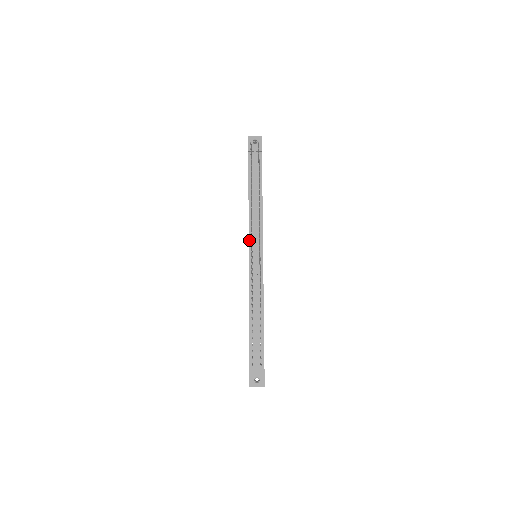
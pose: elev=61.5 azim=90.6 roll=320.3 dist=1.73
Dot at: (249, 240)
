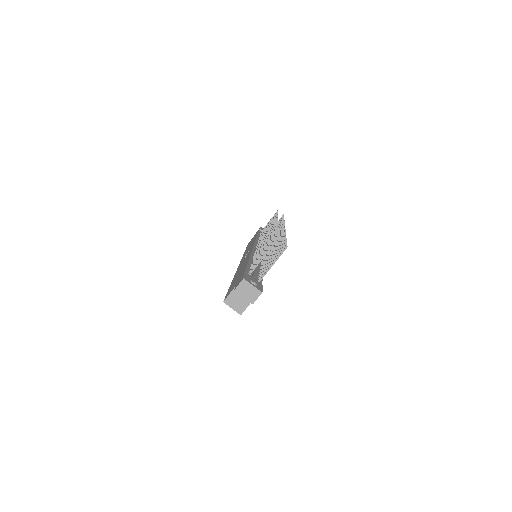
Dot at: (255, 243)
